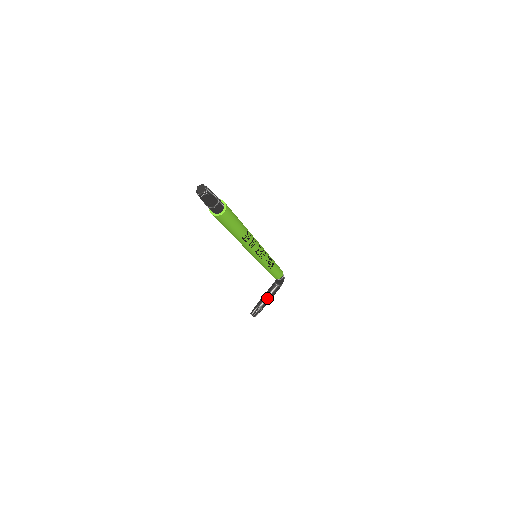
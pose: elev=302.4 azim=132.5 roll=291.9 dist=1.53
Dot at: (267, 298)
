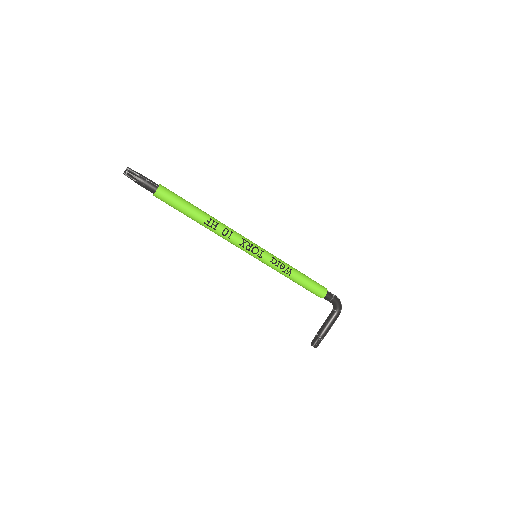
Dot at: (324, 325)
